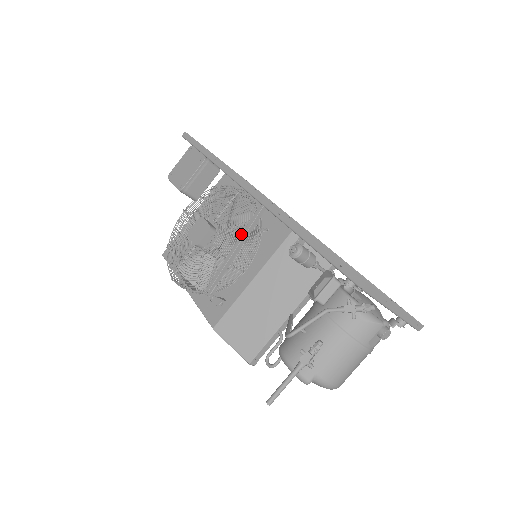
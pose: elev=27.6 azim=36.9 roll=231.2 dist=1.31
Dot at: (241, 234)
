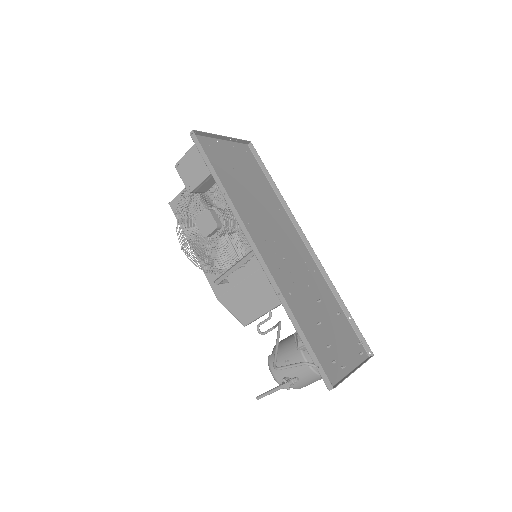
Dot at: (244, 242)
